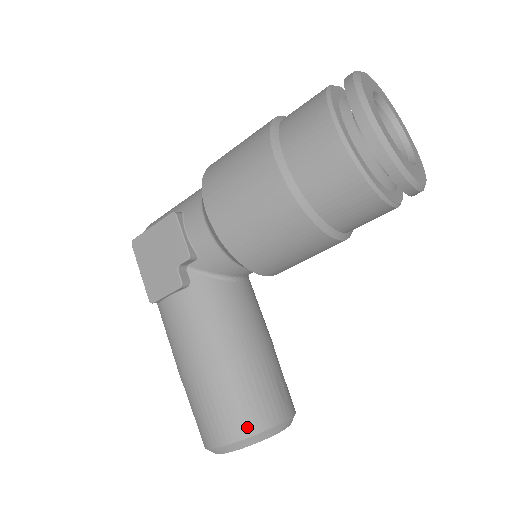
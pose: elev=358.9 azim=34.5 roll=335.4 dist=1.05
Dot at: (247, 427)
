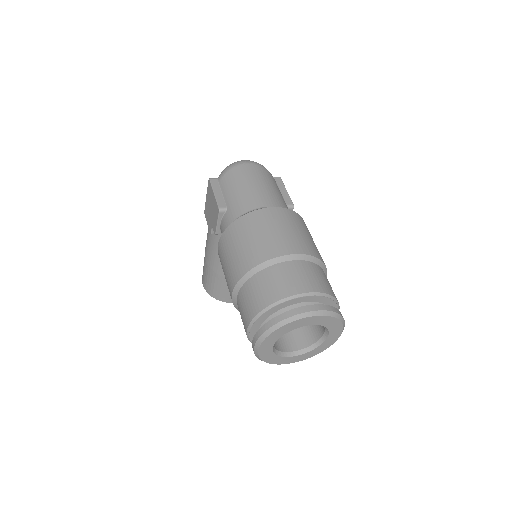
Dot at: (212, 293)
